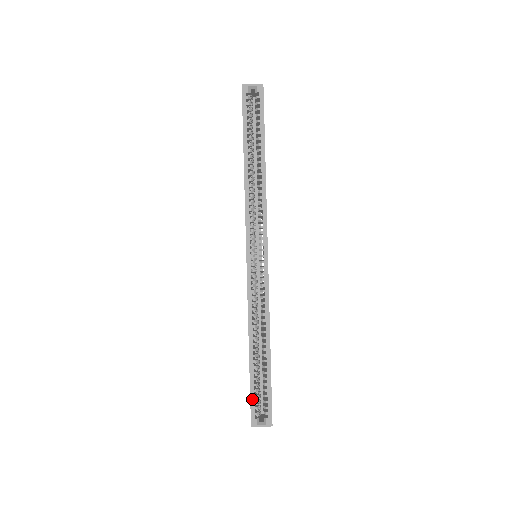
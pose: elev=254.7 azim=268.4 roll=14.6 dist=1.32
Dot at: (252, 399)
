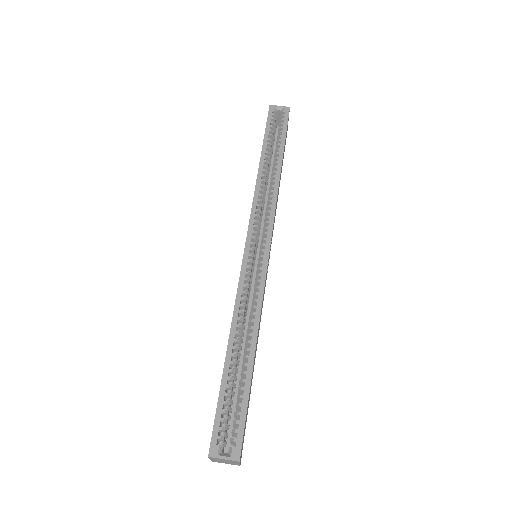
Dot at: (218, 414)
